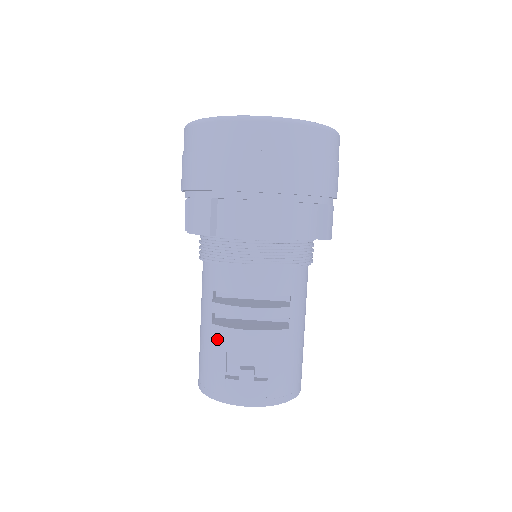
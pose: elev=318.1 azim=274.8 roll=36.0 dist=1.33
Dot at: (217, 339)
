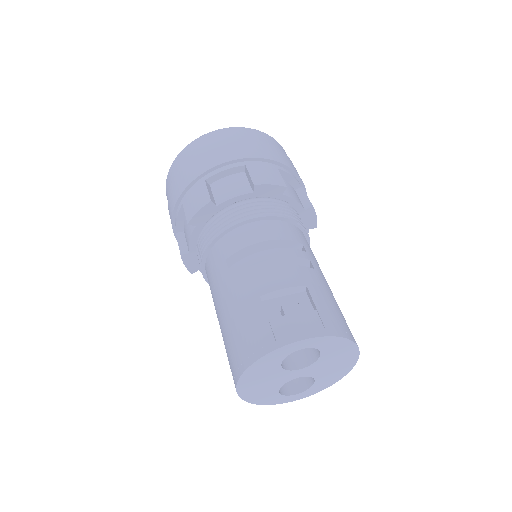
Dot at: (245, 293)
